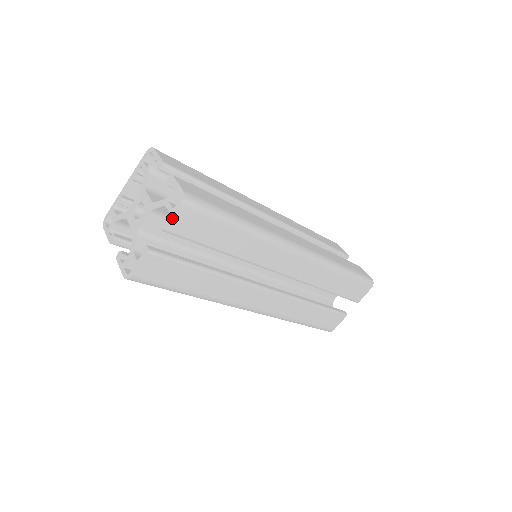
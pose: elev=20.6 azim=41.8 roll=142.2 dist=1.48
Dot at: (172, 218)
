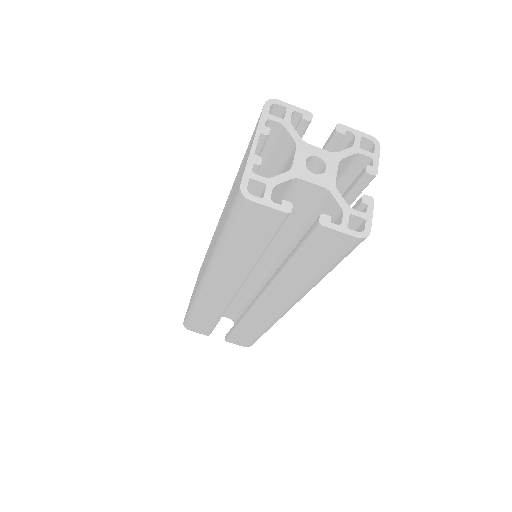
Dot at: (378, 162)
